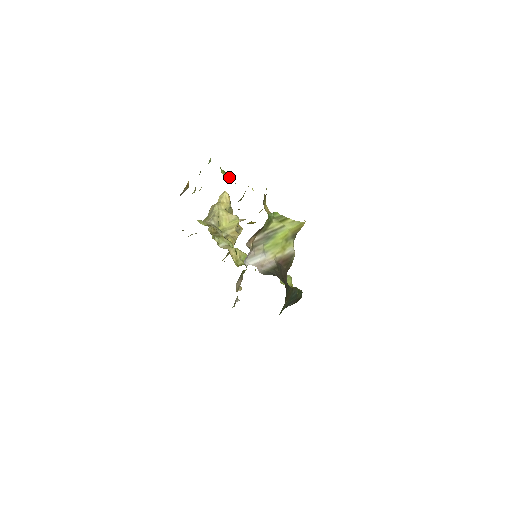
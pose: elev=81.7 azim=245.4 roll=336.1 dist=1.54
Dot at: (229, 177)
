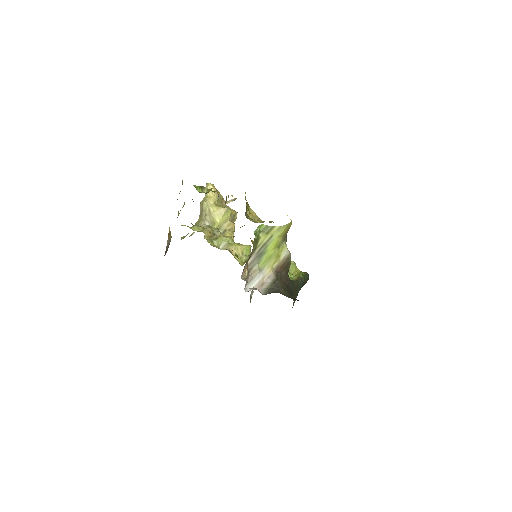
Dot at: (206, 189)
